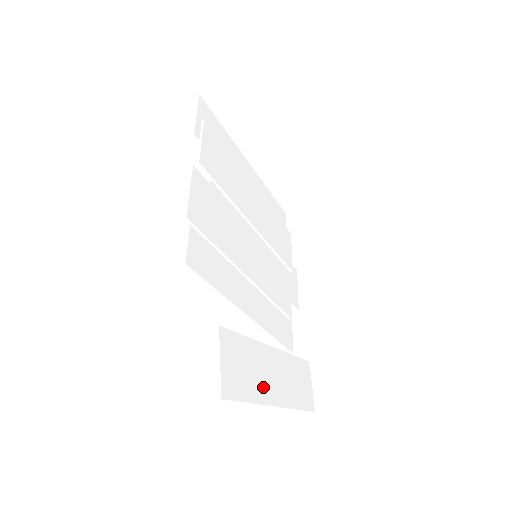
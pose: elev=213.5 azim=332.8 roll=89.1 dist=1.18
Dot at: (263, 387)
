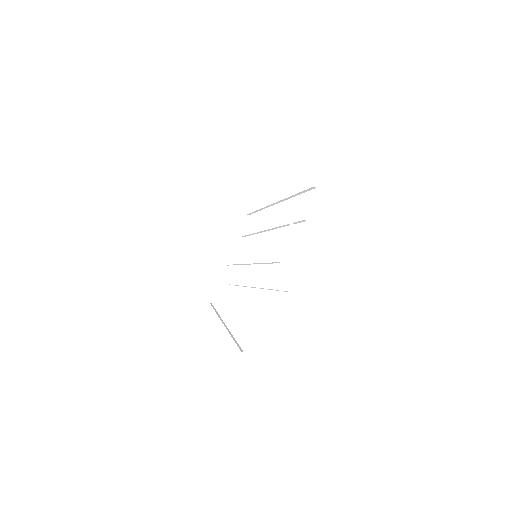
Dot at: occluded
